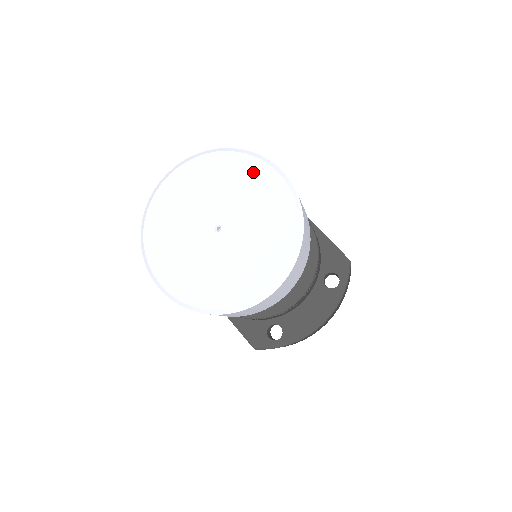
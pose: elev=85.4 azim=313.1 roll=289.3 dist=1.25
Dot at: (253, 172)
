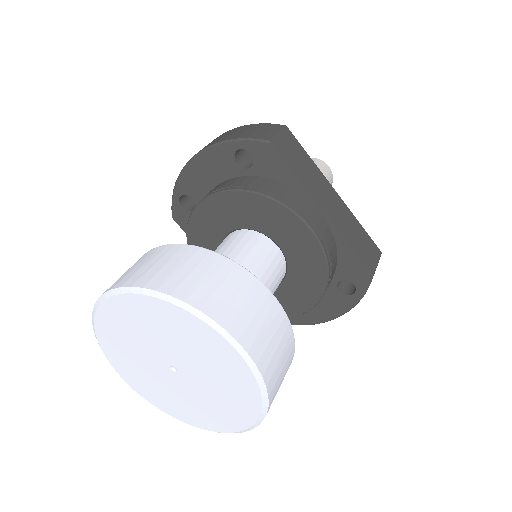
Dot at: (204, 336)
